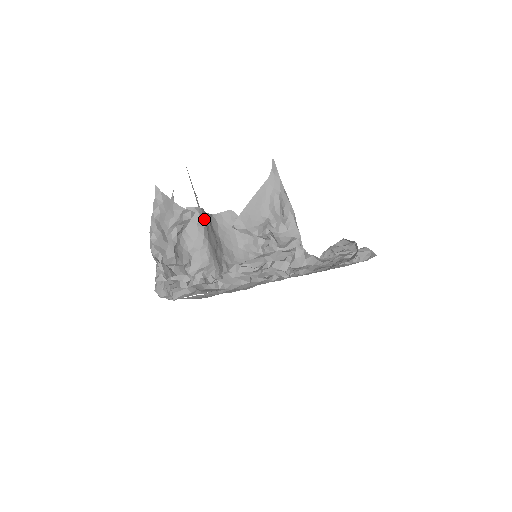
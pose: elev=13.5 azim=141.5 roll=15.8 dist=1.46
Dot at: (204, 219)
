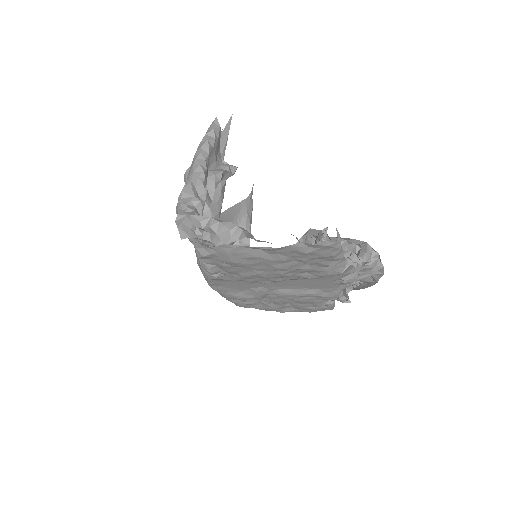
Dot at: (223, 189)
